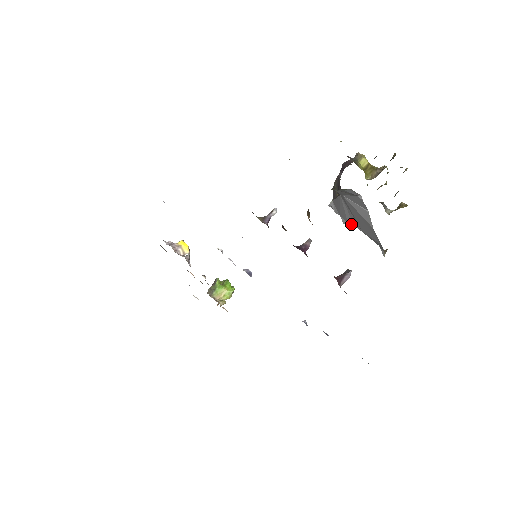
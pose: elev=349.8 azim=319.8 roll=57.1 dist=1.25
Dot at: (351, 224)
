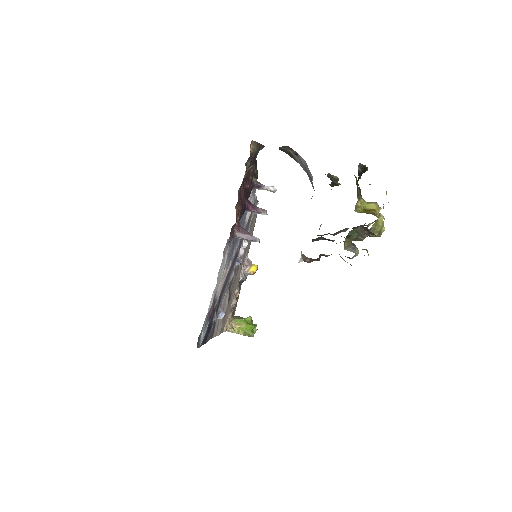
Dot at: occluded
